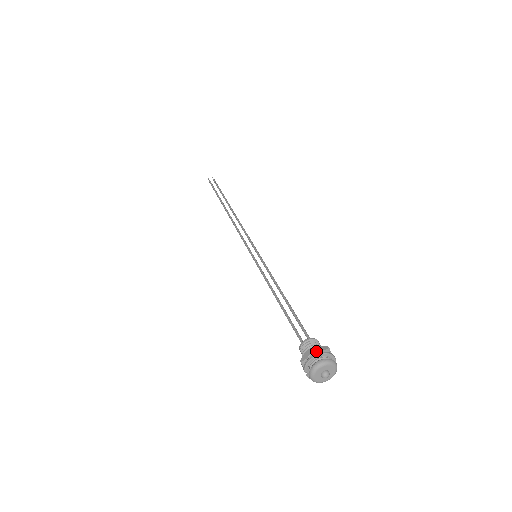
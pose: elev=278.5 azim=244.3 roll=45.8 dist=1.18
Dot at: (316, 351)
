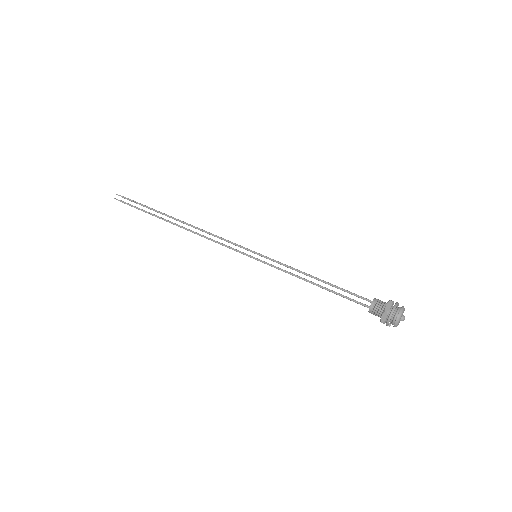
Dot at: (389, 311)
